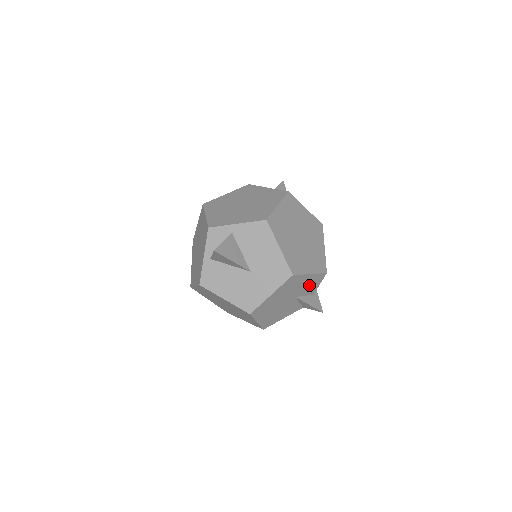
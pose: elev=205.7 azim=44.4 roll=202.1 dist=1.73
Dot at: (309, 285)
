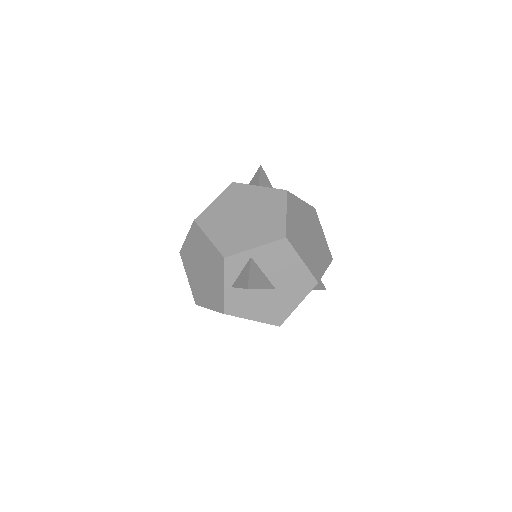
Dot at: occluded
